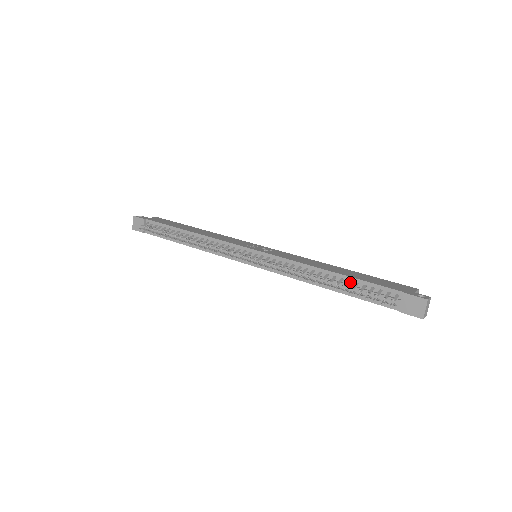
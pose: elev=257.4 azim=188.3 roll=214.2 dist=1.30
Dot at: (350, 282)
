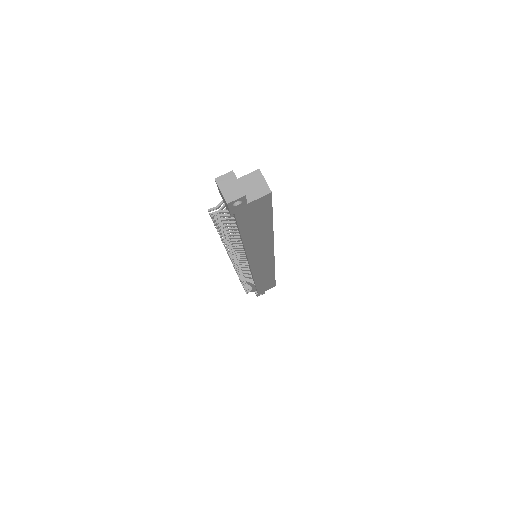
Dot at: occluded
